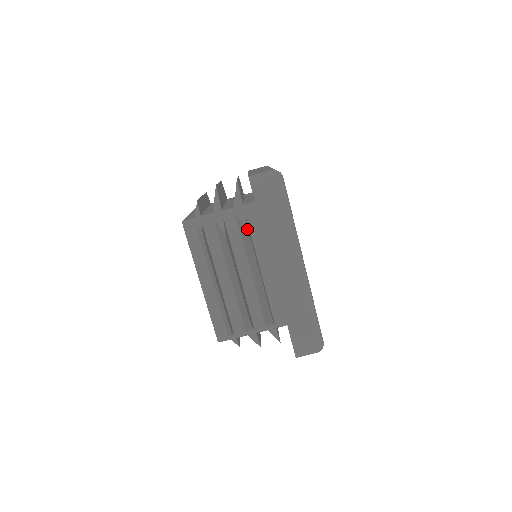
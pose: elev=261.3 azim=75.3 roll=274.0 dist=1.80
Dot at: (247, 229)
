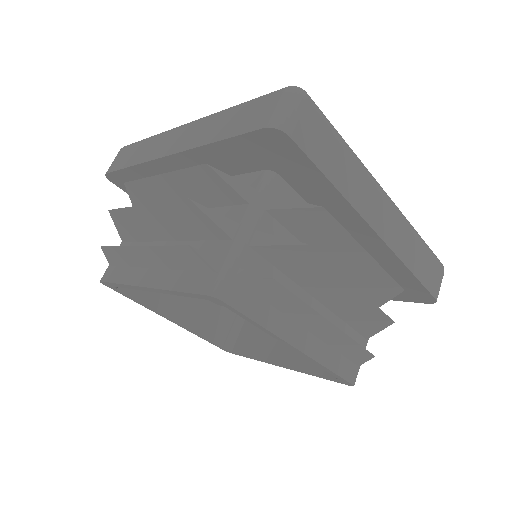
Dot at: occluded
